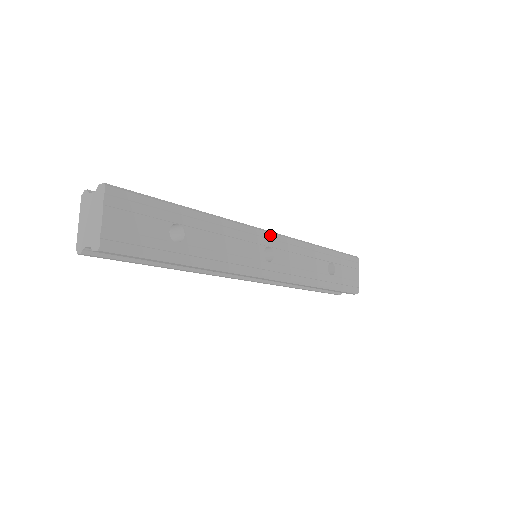
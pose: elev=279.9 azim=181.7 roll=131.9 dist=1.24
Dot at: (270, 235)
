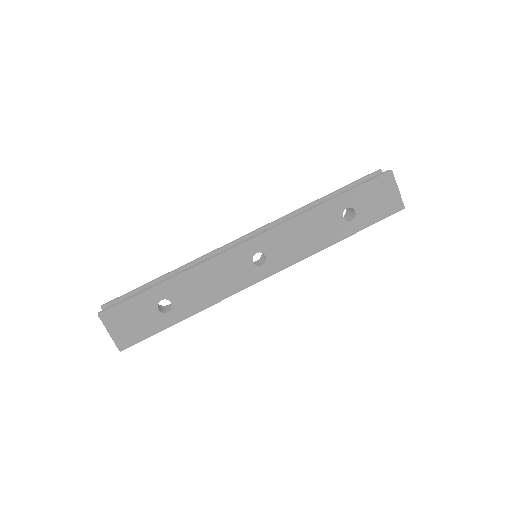
Dot at: (253, 243)
